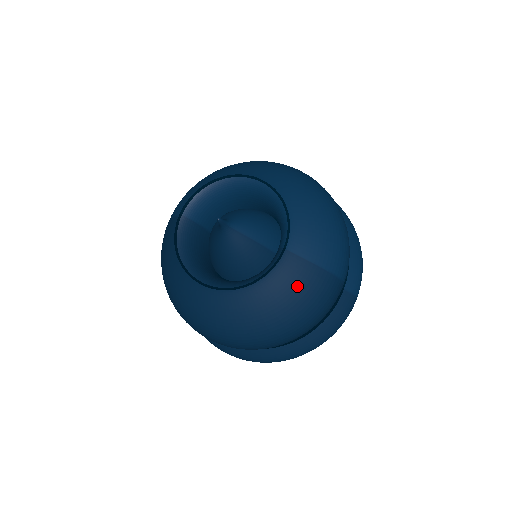
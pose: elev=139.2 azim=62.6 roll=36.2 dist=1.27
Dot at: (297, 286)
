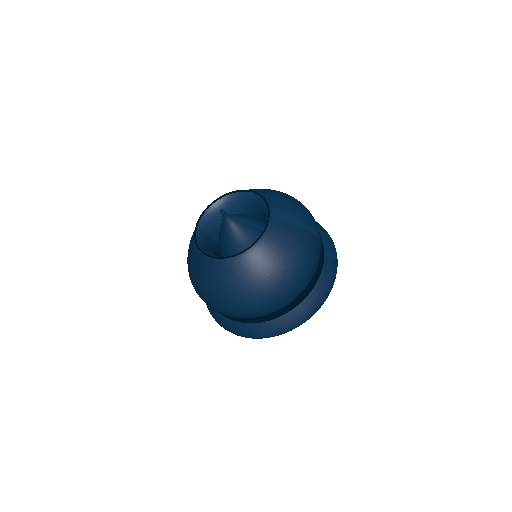
Dot at: (286, 240)
